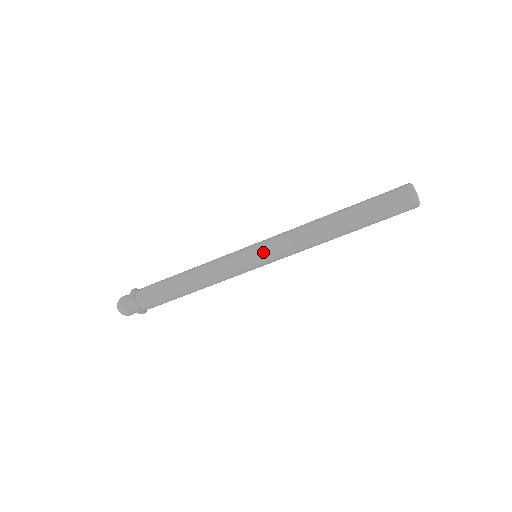
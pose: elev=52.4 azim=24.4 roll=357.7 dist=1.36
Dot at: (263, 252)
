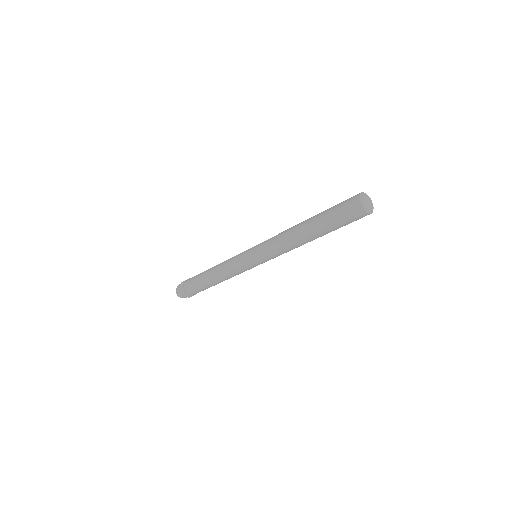
Dot at: (258, 259)
